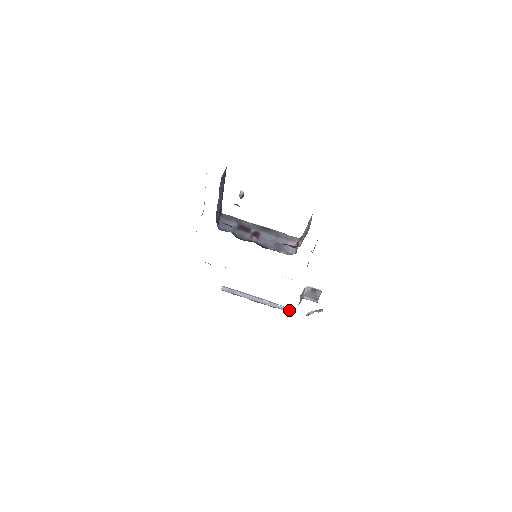
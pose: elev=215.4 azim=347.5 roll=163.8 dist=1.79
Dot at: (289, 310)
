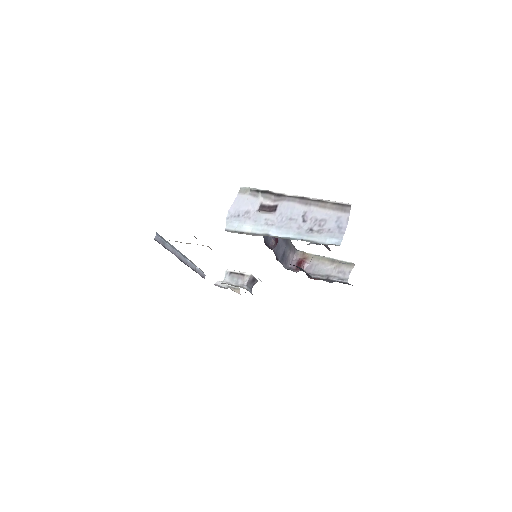
Dot at: (203, 274)
